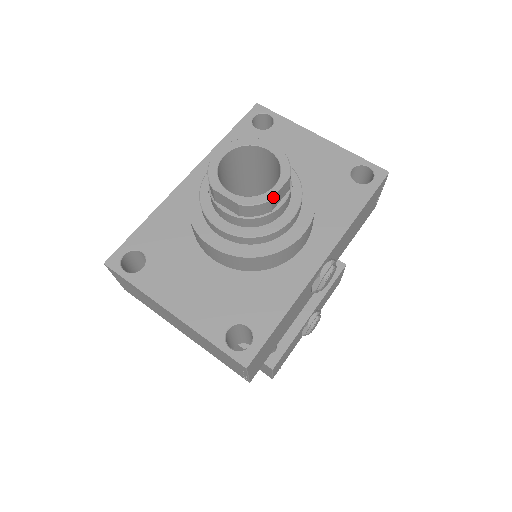
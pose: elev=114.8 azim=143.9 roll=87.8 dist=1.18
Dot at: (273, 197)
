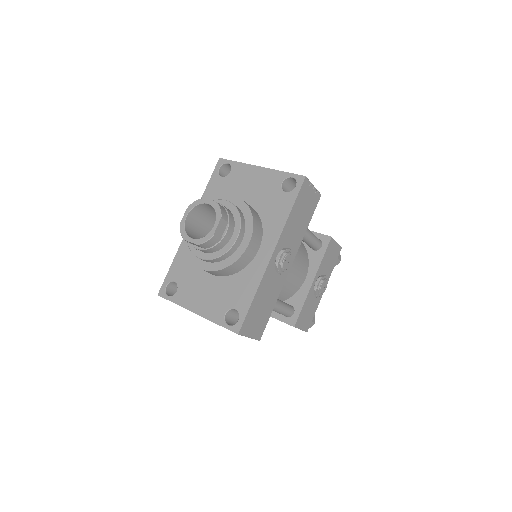
Dot at: (214, 234)
